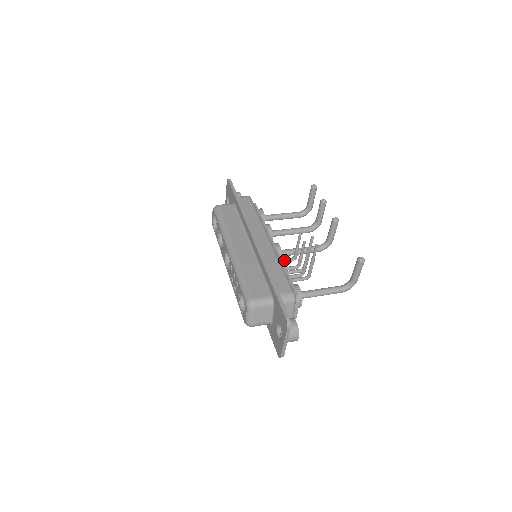
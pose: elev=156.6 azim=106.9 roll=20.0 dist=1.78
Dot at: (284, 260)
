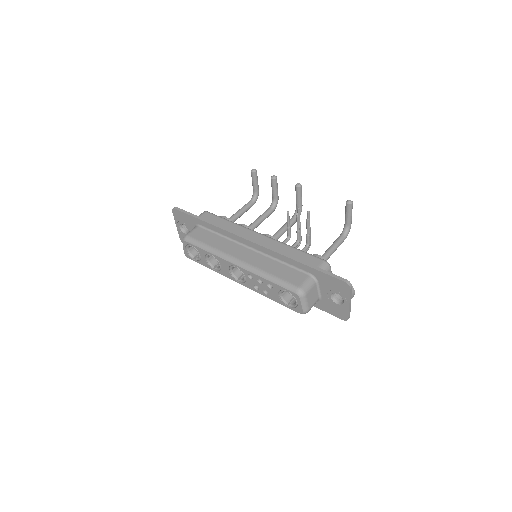
Dot at: occluded
